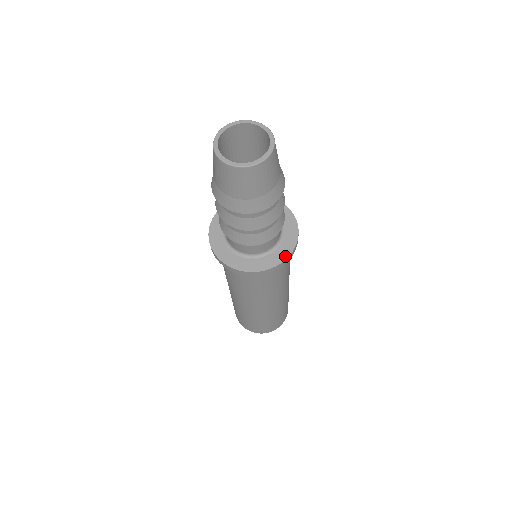
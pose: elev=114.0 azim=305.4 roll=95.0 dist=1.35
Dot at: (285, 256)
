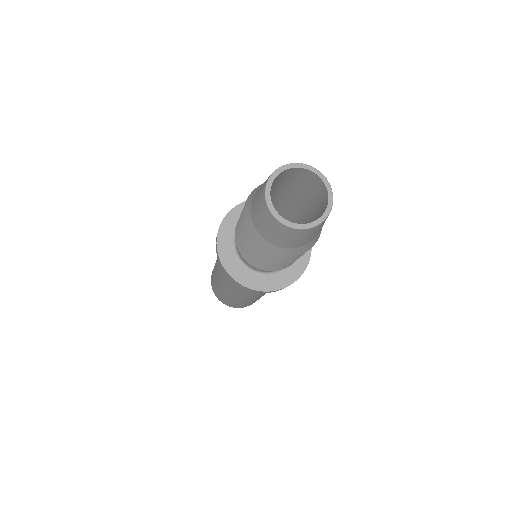
Dot at: (284, 285)
